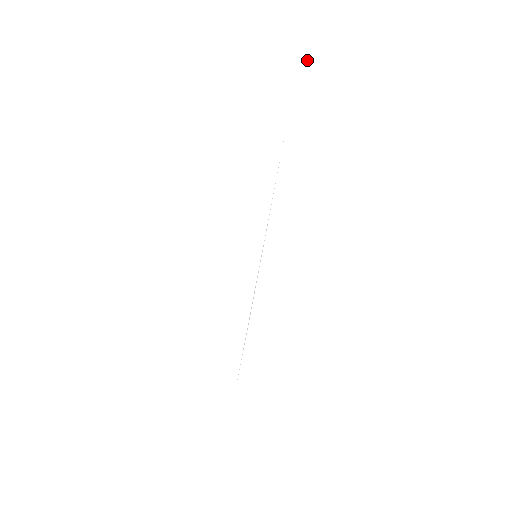
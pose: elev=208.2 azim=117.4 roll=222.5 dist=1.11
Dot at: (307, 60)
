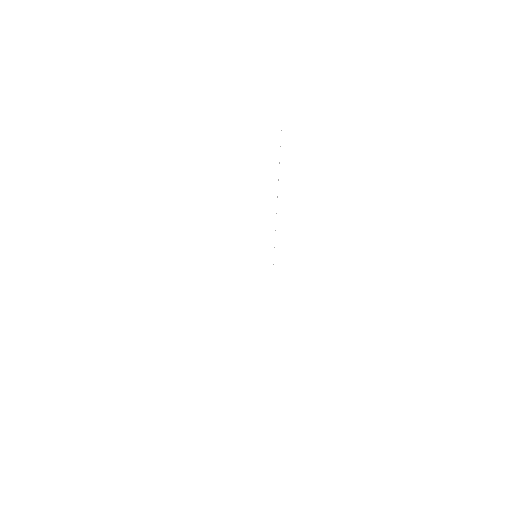
Dot at: occluded
